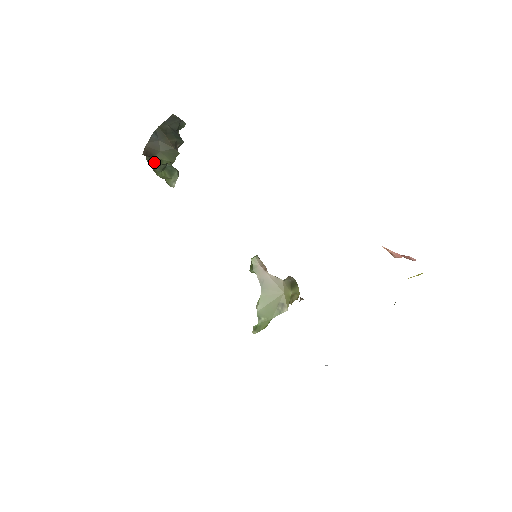
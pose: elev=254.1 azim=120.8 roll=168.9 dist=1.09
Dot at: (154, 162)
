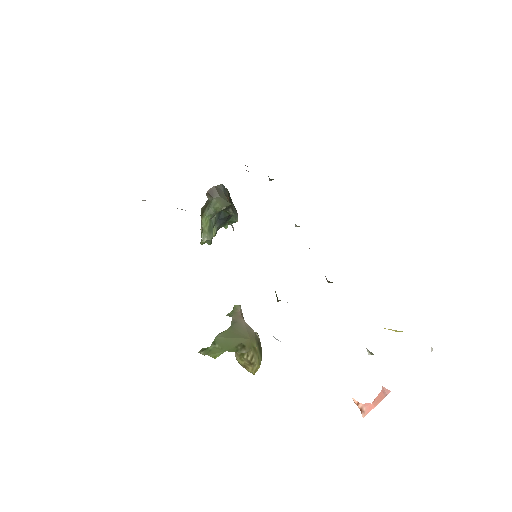
Dot at: (209, 204)
